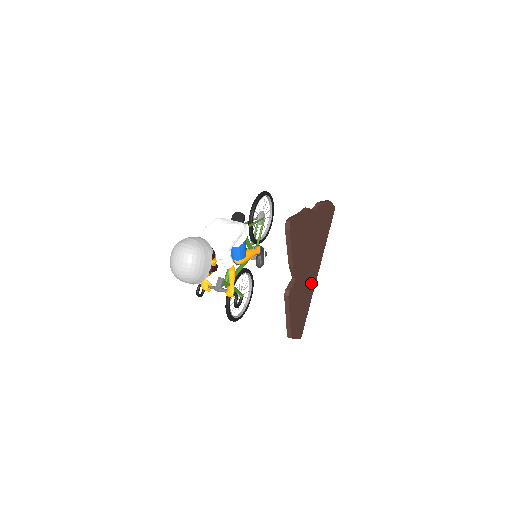
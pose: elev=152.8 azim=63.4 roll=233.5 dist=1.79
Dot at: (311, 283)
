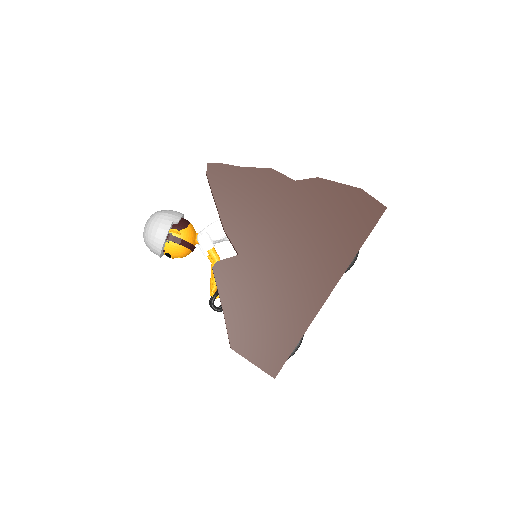
Dot at: (304, 294)
